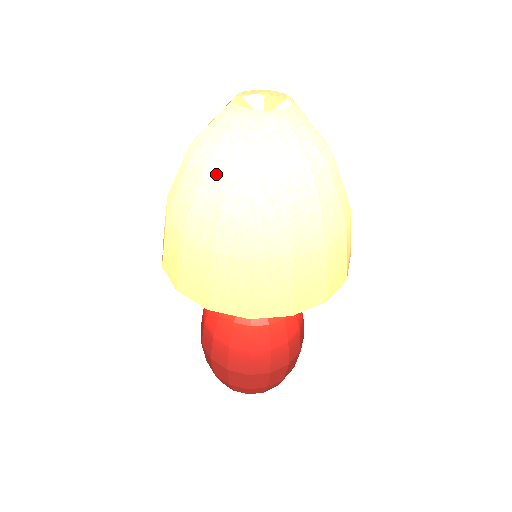
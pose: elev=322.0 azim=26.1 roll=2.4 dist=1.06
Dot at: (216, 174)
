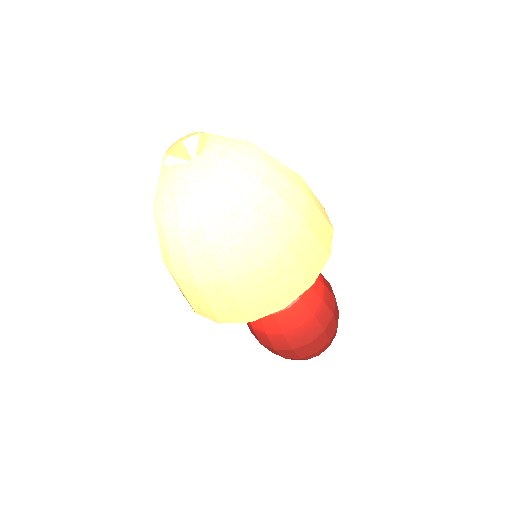
Dot at: (159, 220)
